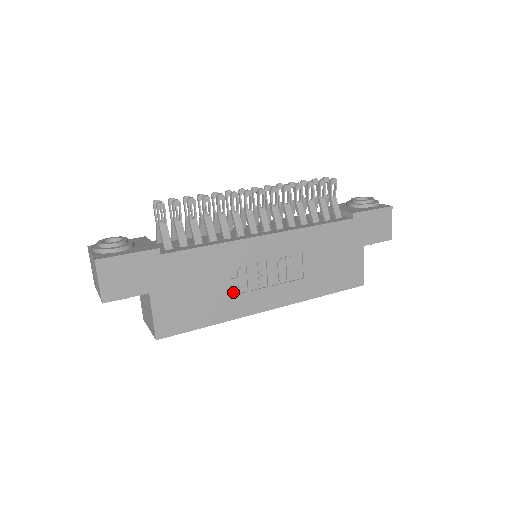
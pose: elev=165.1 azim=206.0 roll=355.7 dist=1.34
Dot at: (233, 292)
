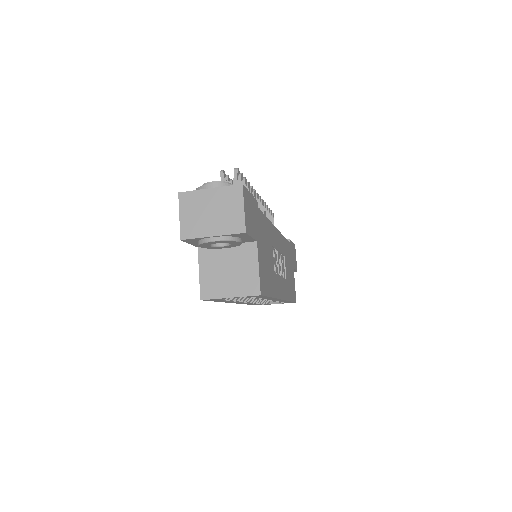
Dot at: occluded
